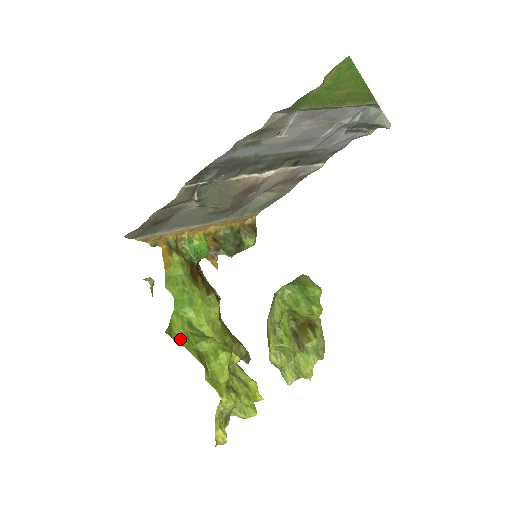
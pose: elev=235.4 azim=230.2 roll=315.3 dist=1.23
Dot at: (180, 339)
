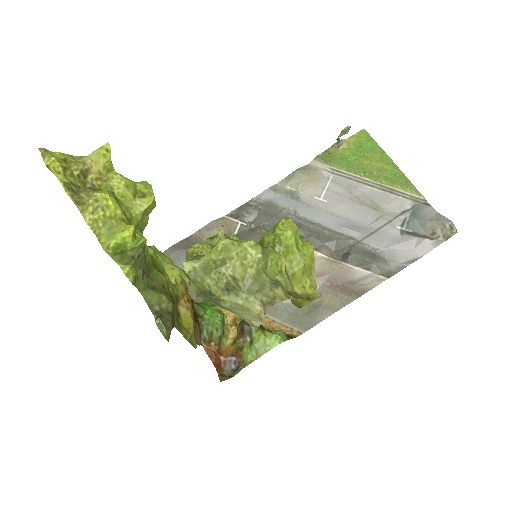
Dot at: occluded
